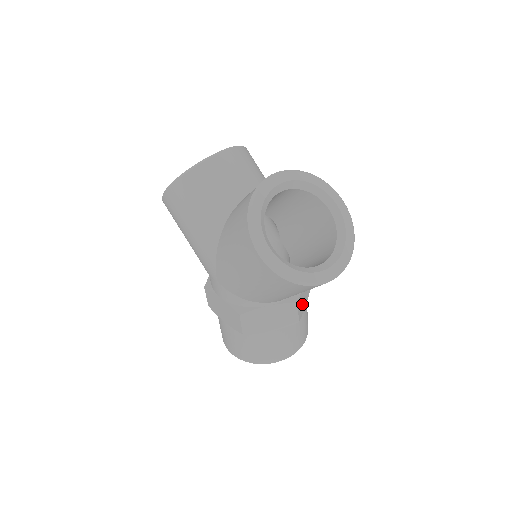
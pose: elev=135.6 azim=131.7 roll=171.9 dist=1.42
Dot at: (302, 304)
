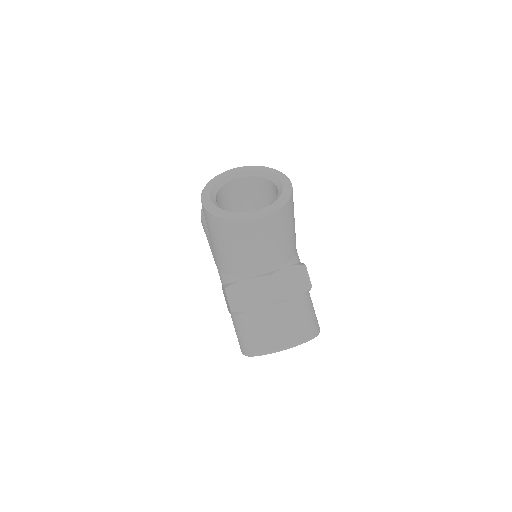
Dot at: (284, 288)
